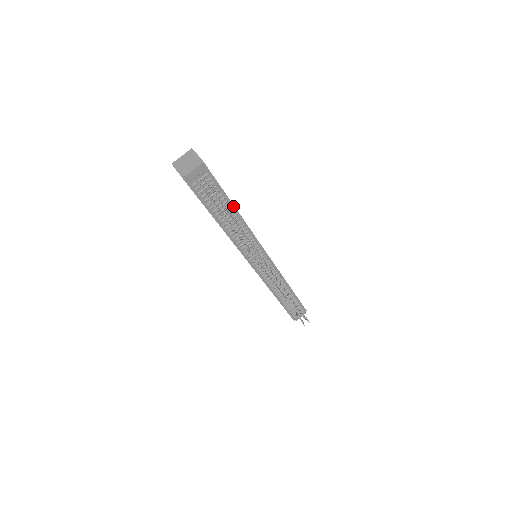
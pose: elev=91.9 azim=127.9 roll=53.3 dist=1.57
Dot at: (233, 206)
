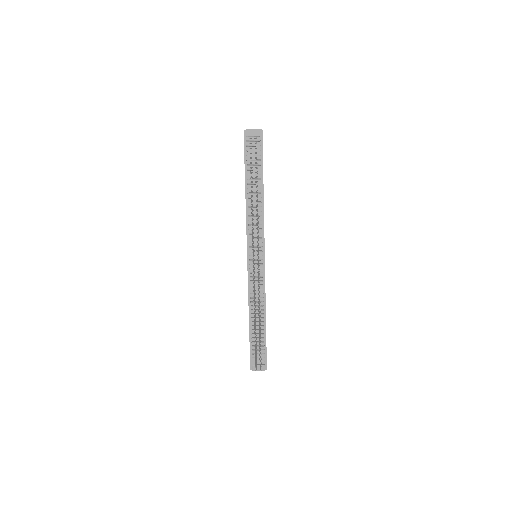
Dot at: (263, 184)
